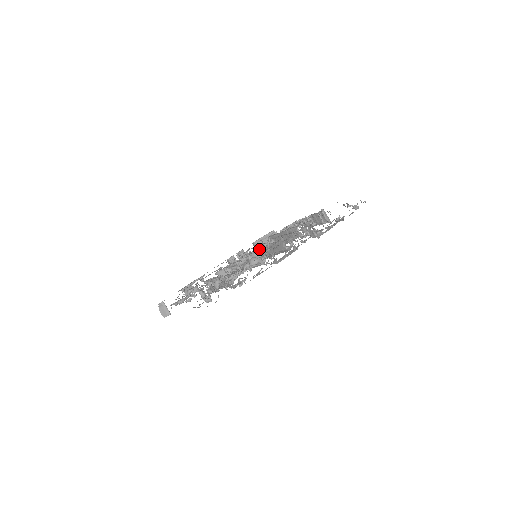
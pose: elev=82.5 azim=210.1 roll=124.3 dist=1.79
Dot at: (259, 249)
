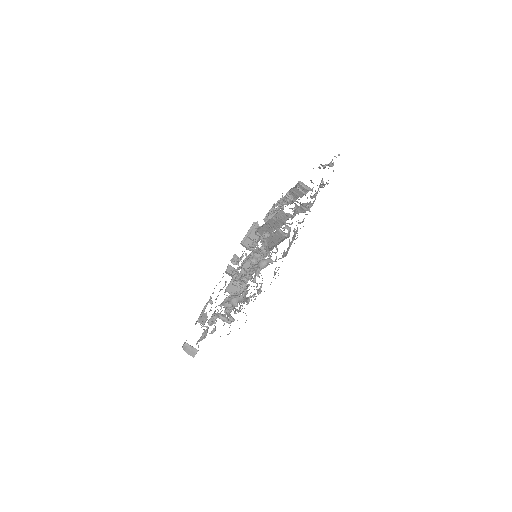
Dot at: (256, 248)
